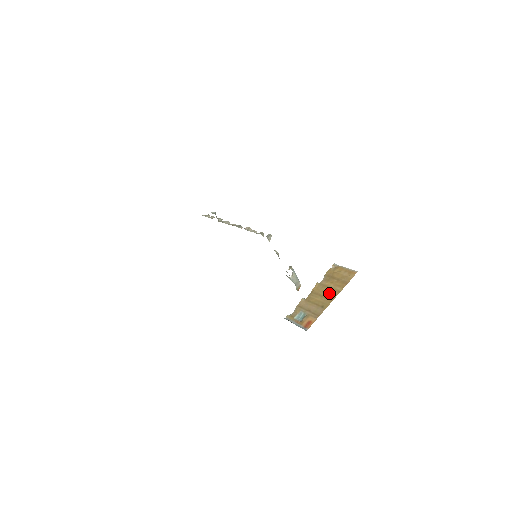
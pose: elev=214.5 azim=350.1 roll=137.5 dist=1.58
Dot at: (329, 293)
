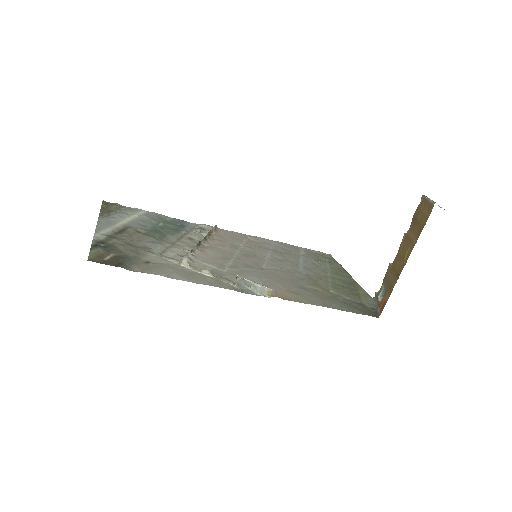
Dot at: (406, 251)
